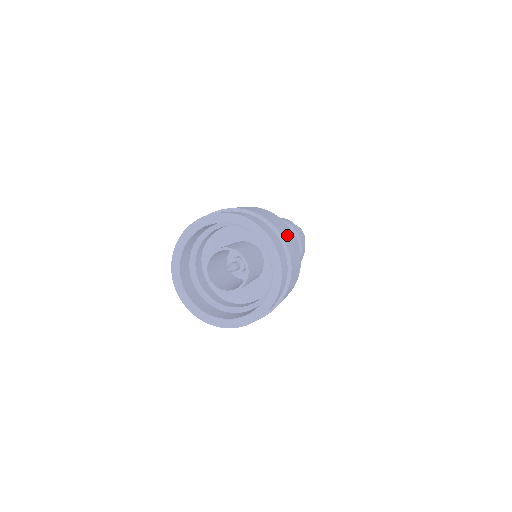
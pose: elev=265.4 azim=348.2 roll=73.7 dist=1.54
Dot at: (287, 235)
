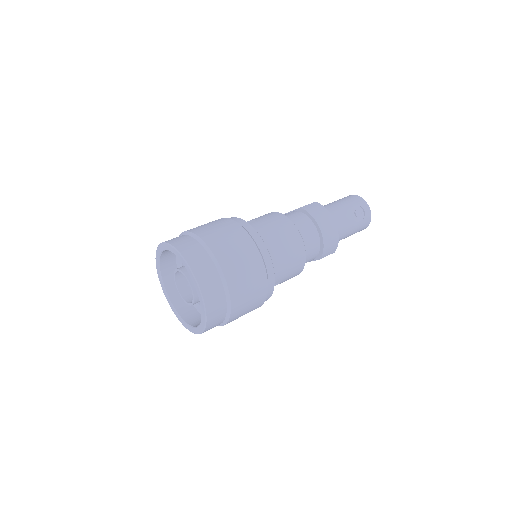
Dot at: (231, 250)
